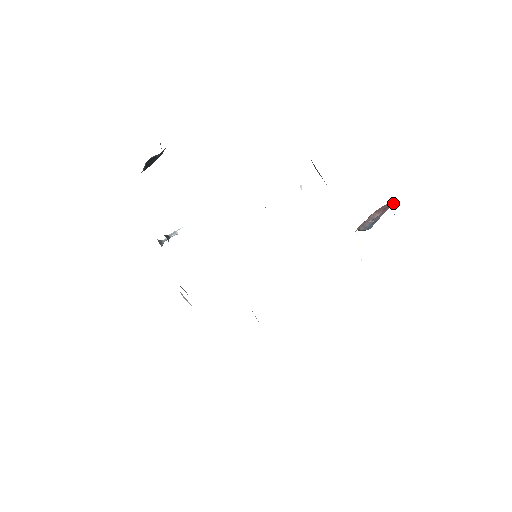
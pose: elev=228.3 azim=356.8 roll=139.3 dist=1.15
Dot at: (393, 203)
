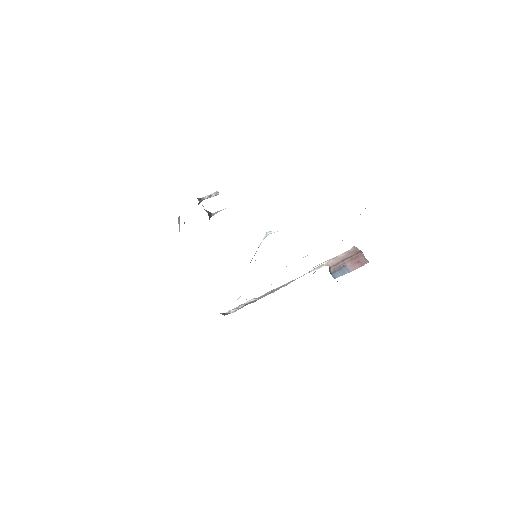
Dot at: (366, 262)
